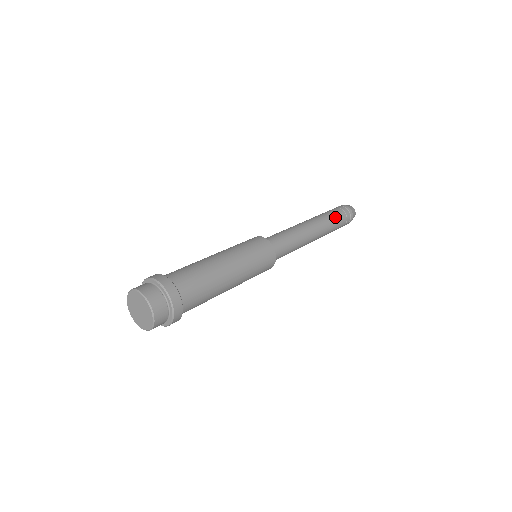
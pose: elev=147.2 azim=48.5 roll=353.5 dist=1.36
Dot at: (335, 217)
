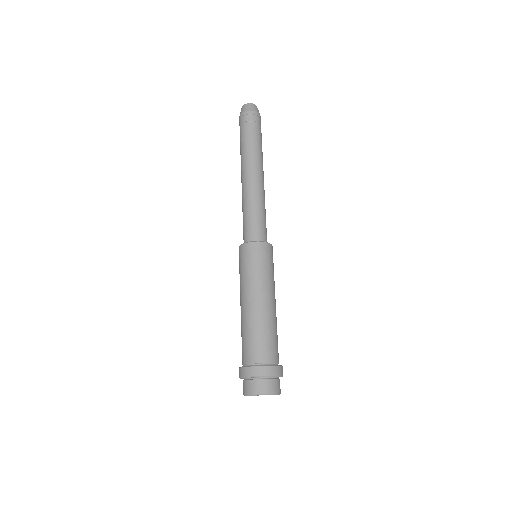
Dot at: (258, 140)
